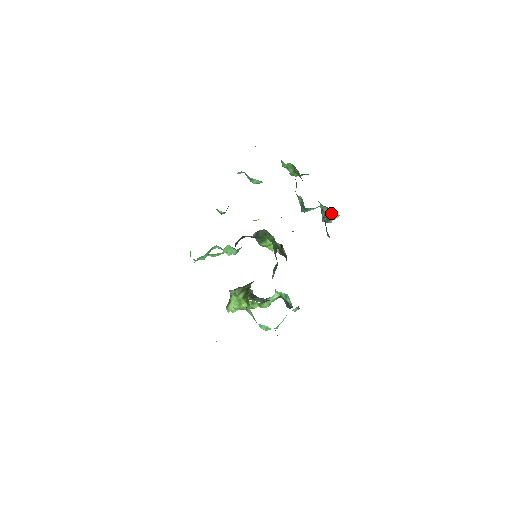
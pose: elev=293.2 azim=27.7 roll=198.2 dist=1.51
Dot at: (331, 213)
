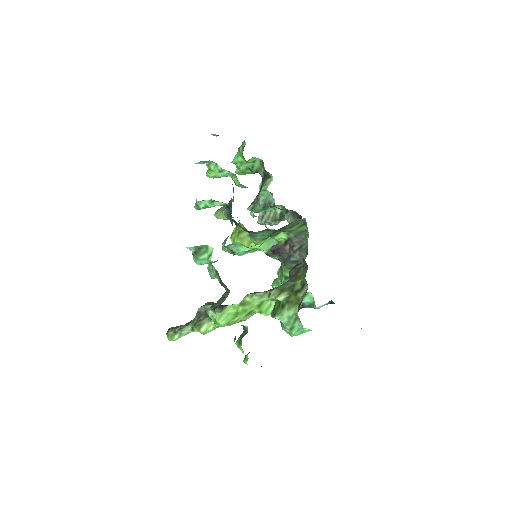
Dot at: occluded
